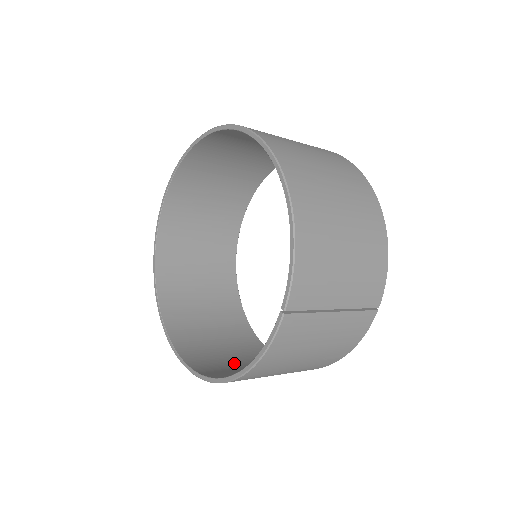
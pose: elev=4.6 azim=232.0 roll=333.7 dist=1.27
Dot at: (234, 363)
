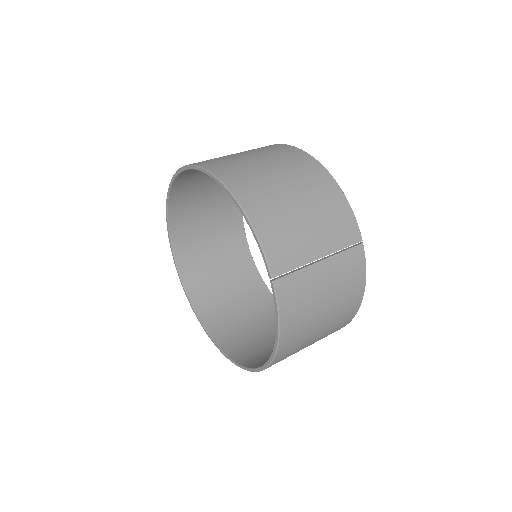
Dot at: occluded
